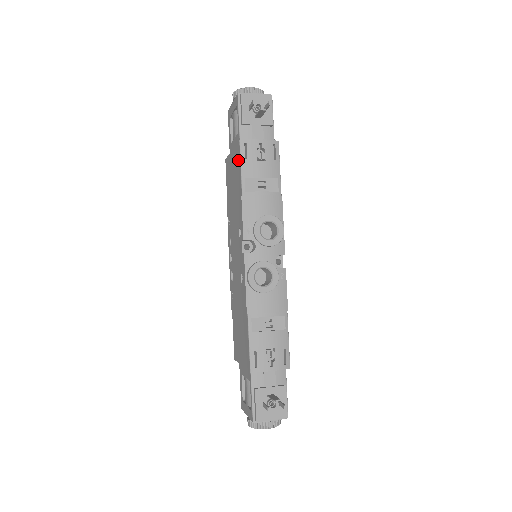
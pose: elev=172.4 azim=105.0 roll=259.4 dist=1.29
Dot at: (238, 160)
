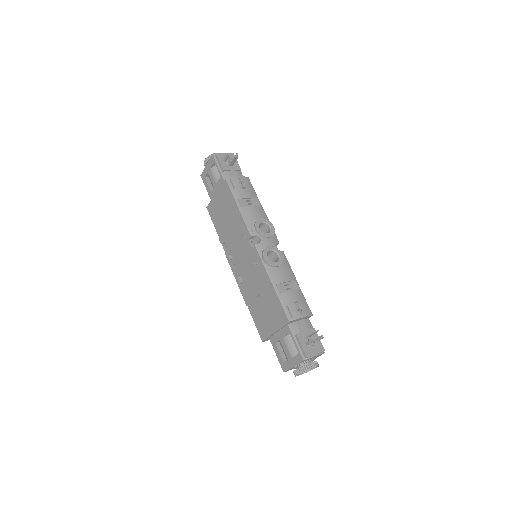
Dot at: (227, 192)
